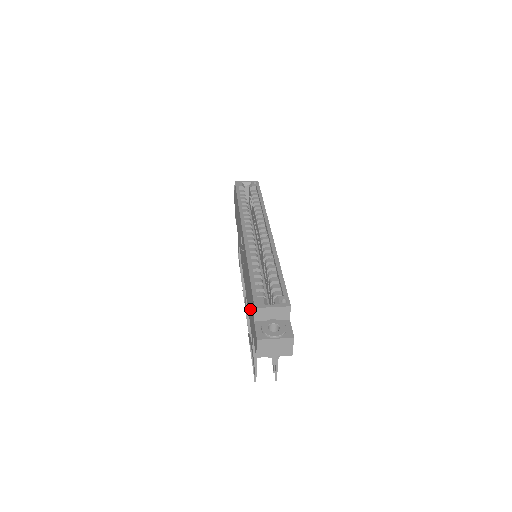
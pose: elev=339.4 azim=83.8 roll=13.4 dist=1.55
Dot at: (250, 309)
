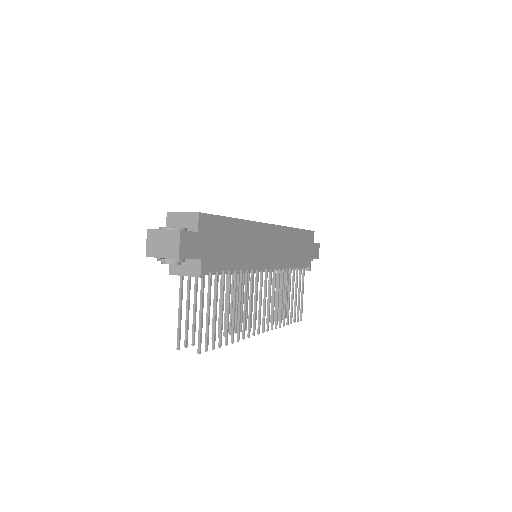
Dot at: occluded
